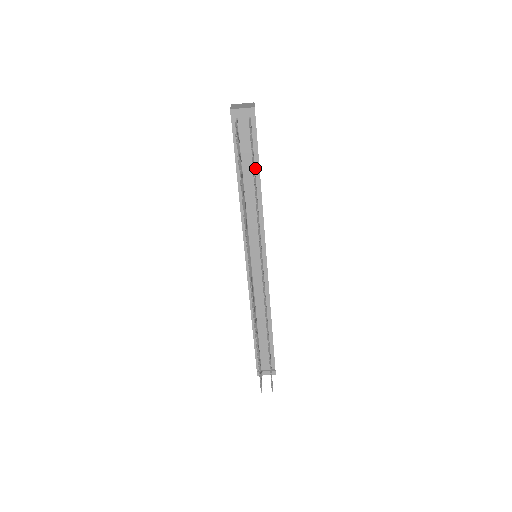
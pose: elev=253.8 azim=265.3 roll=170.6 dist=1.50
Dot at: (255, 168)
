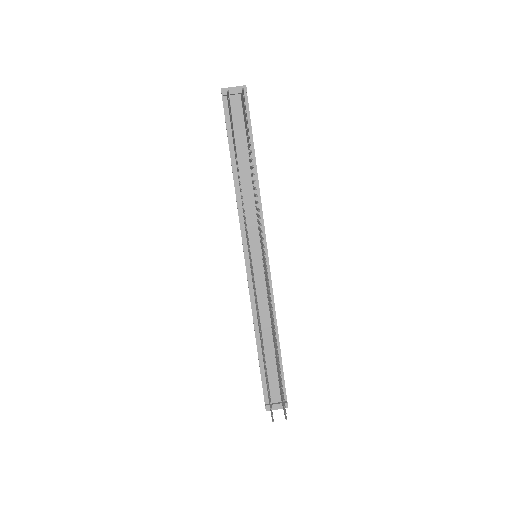
Dot at: occluded
